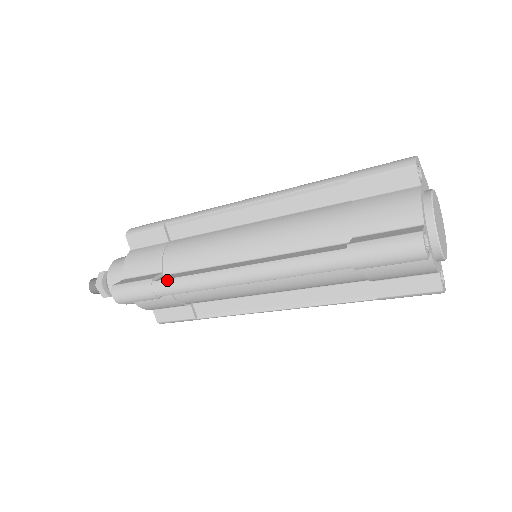
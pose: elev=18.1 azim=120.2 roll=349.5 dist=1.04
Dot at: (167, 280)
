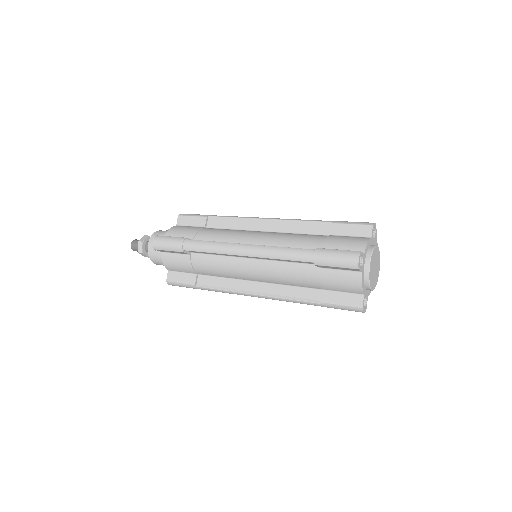
Dot at: (196, 240)
